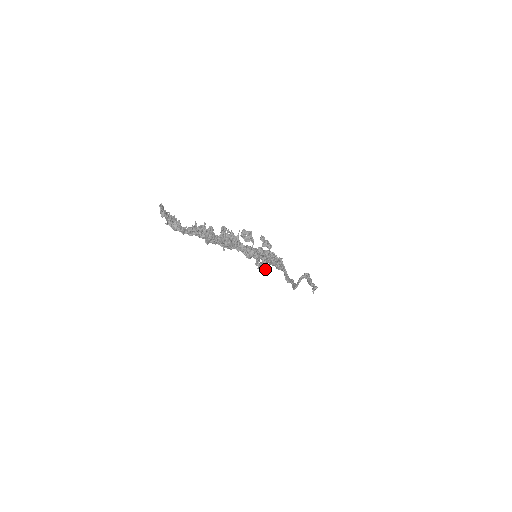
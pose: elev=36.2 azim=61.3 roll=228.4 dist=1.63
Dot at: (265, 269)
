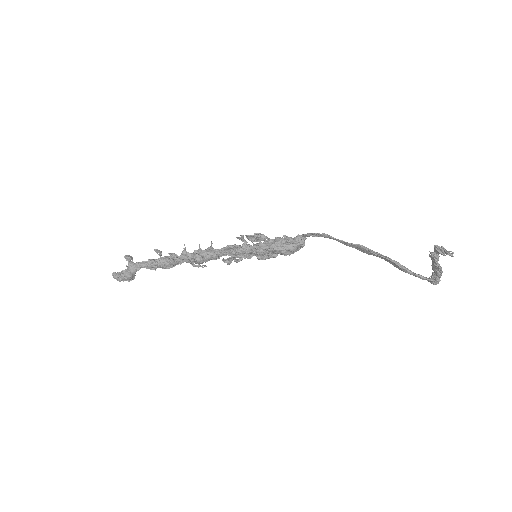
Dot at: (257, 236)
